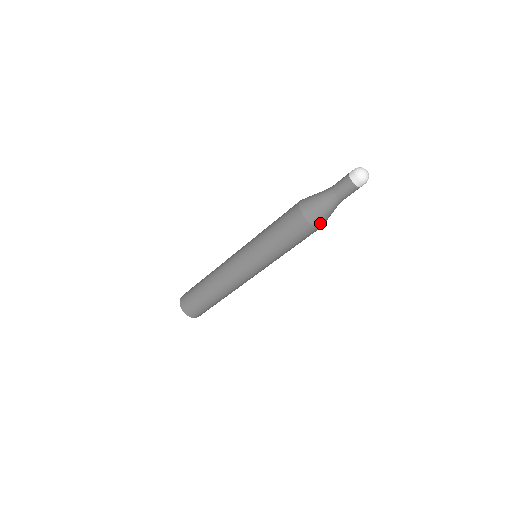
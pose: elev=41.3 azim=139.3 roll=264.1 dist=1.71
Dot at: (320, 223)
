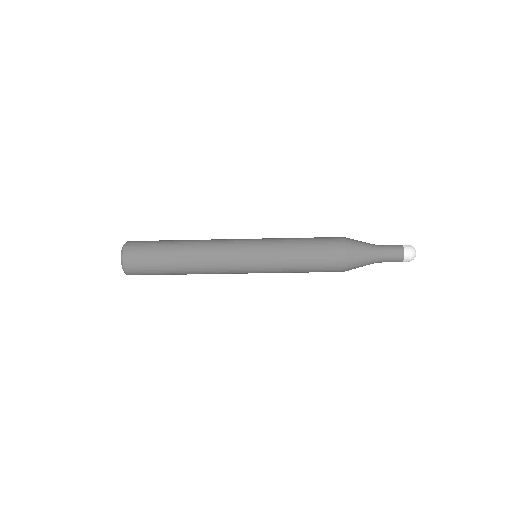
Dot at: occluded
